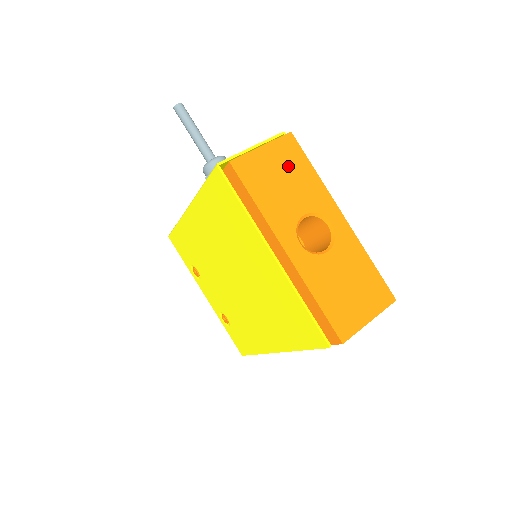
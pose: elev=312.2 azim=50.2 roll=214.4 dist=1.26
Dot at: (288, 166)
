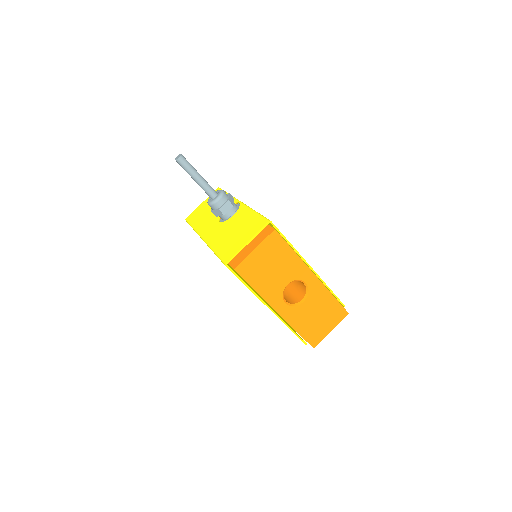
Dot at: (274, 256)
